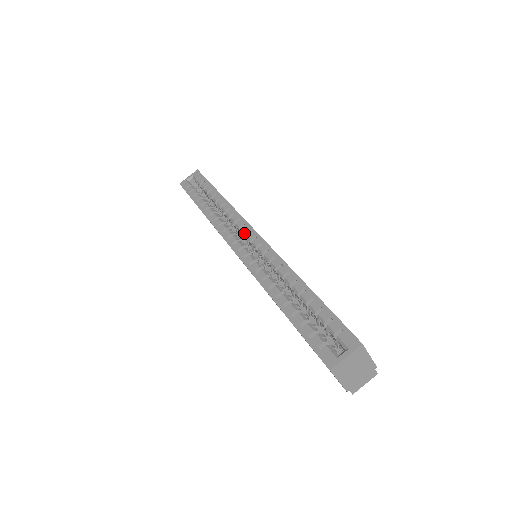
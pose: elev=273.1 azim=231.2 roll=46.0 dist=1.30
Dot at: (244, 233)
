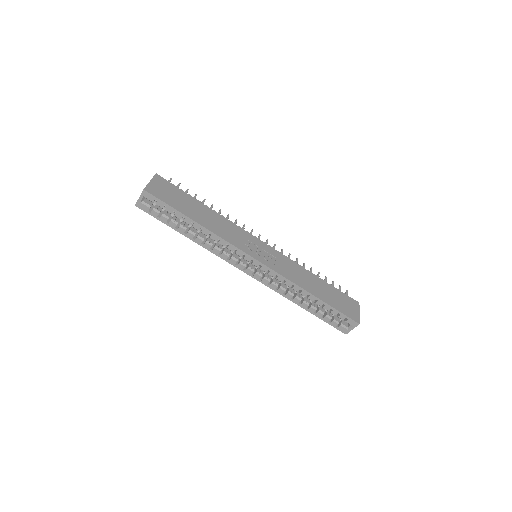
Dot at: occluded
